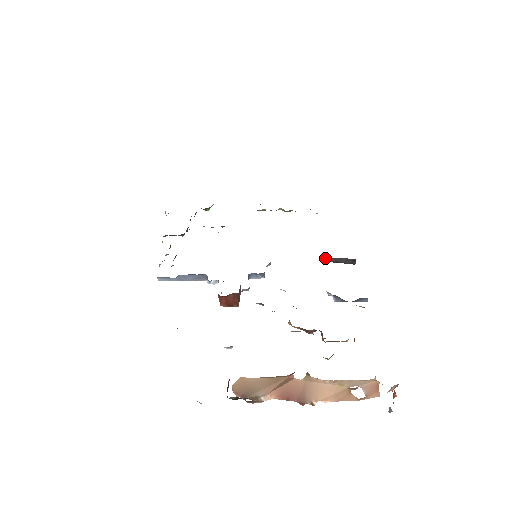
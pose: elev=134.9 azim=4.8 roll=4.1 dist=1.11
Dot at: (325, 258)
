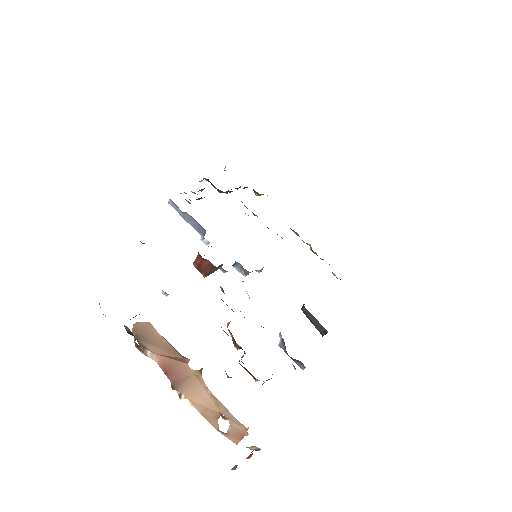
Dot at: (305, 308)
